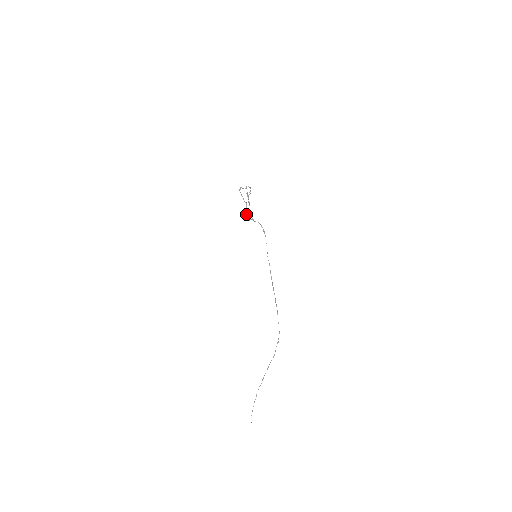
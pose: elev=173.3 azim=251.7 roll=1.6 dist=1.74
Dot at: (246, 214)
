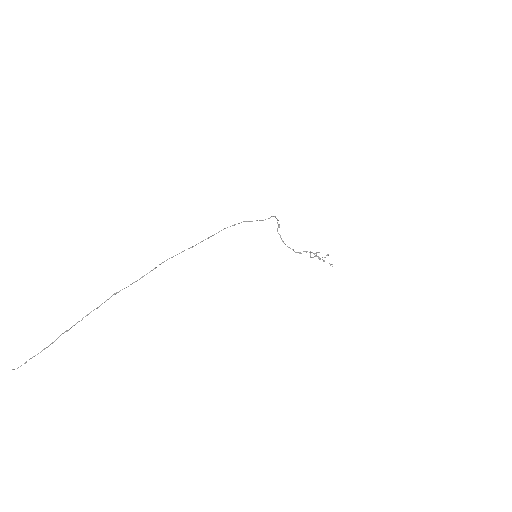
Dot at: occluded
